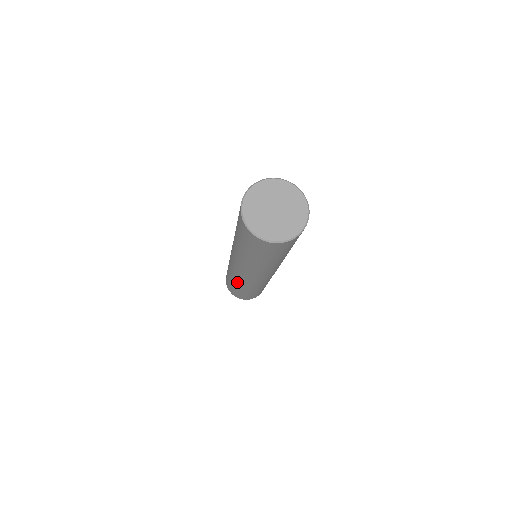
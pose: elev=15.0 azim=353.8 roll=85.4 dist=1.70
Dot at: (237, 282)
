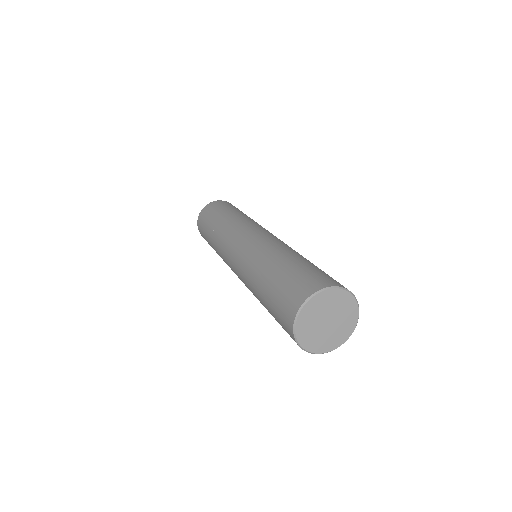
Dot at: occluded
